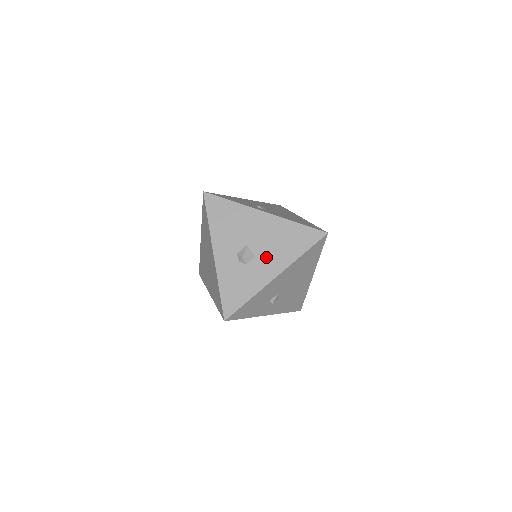
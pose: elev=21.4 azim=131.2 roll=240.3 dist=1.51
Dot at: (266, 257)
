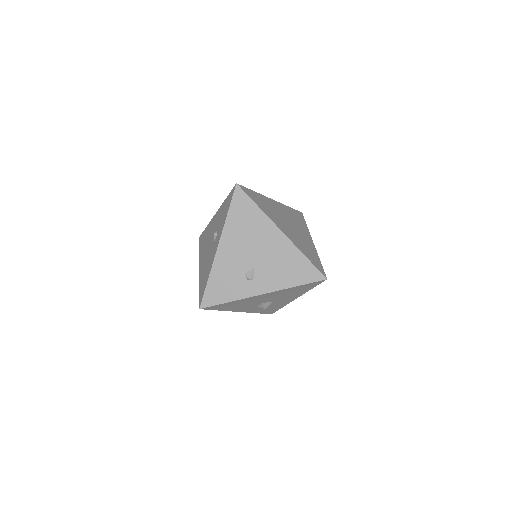
Dot at: (282, 299)
